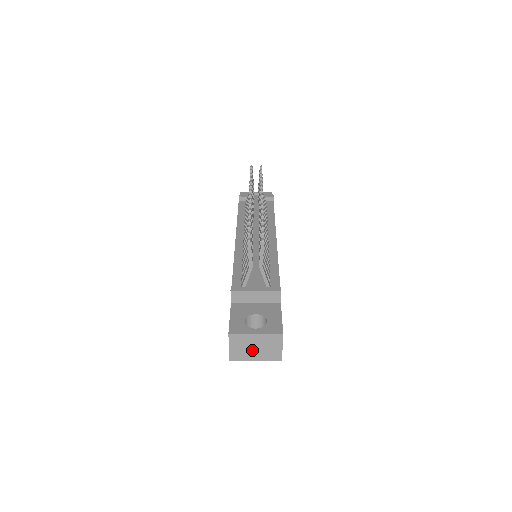
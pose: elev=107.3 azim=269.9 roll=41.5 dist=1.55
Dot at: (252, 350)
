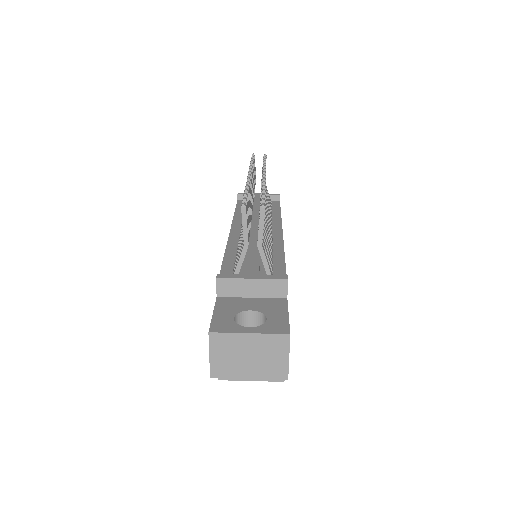
Dot at: (244, 361)
